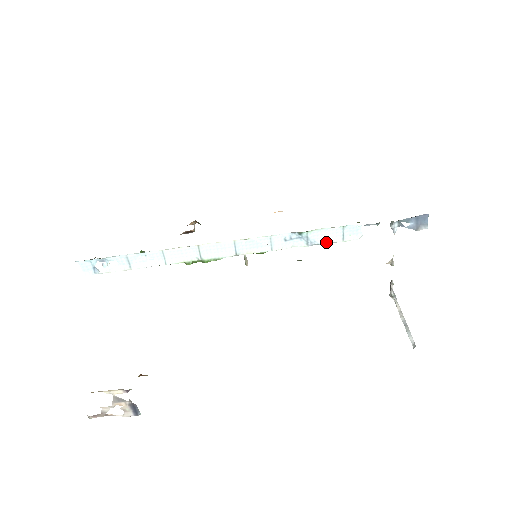
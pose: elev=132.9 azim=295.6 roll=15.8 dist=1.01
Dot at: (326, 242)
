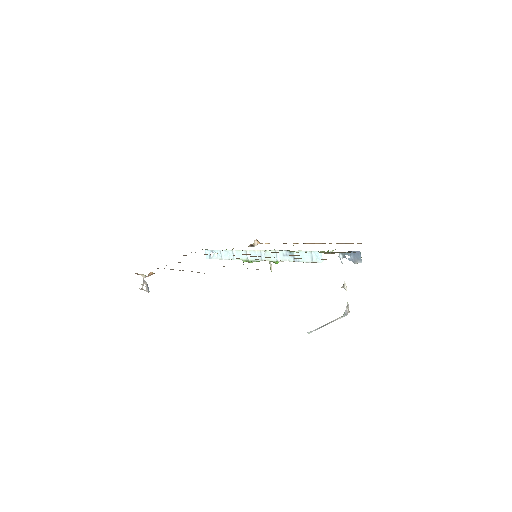
Dot at: (304, 261)
